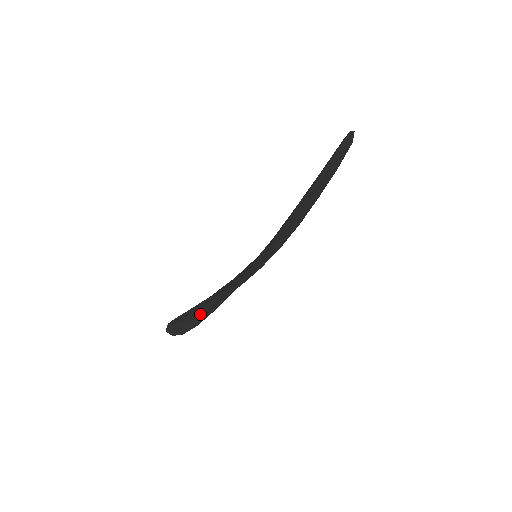
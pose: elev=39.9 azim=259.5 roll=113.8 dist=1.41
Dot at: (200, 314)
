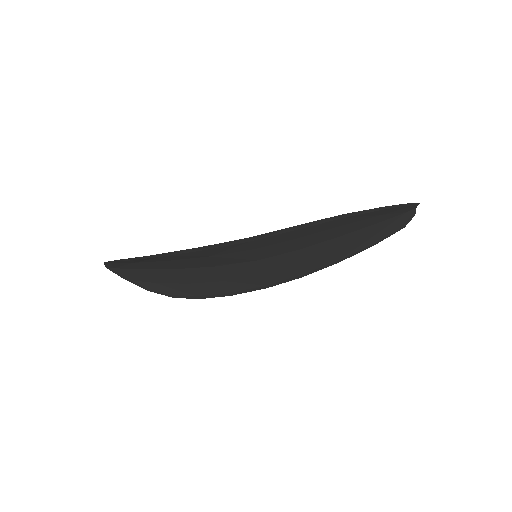
Dot at: occluded
